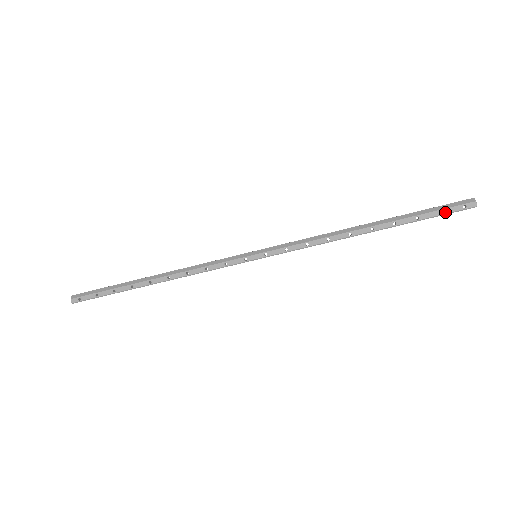
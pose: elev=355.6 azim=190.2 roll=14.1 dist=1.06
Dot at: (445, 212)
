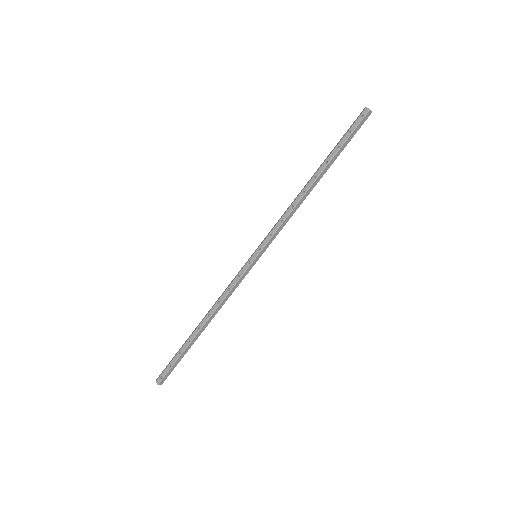
Dot at: (352, 129)
